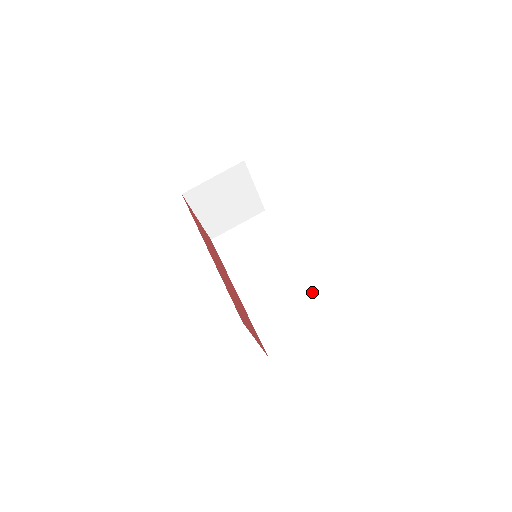
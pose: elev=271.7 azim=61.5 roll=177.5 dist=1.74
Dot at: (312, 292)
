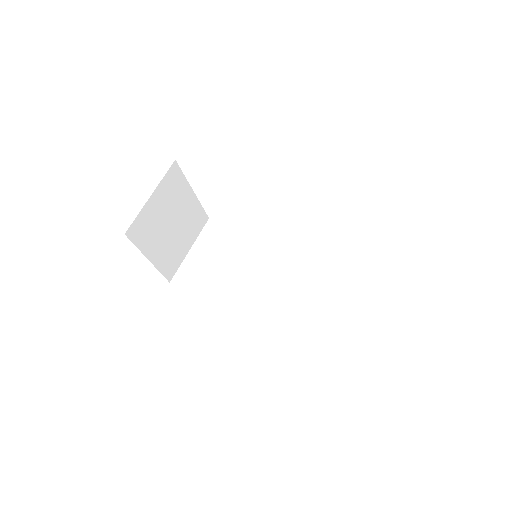
Dot at: (329, 263)
